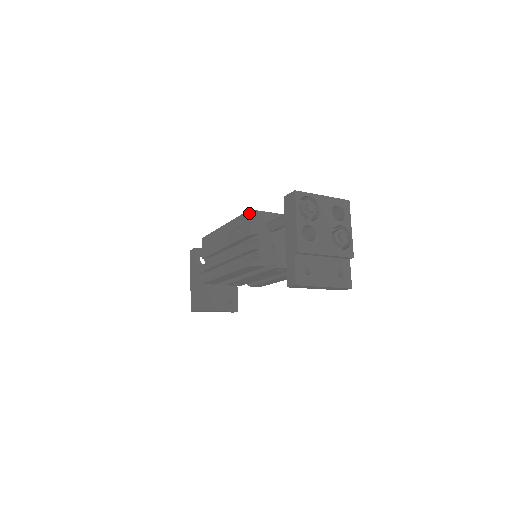
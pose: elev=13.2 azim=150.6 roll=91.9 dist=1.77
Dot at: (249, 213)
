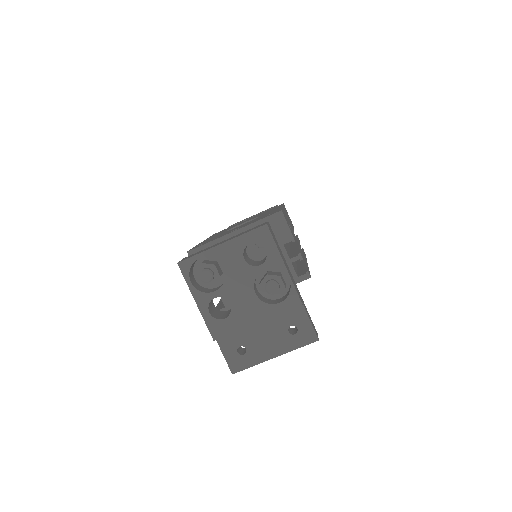
Dot at: occluded
